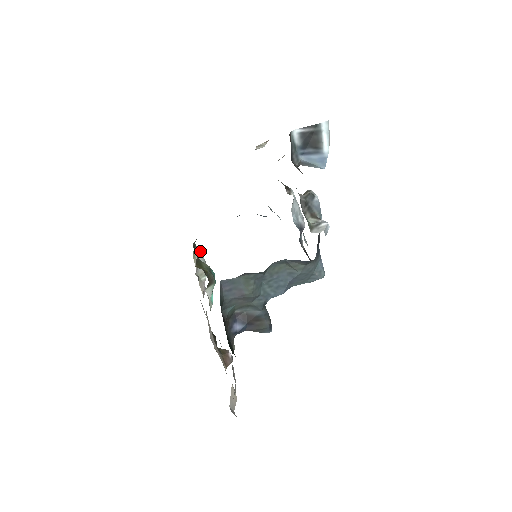
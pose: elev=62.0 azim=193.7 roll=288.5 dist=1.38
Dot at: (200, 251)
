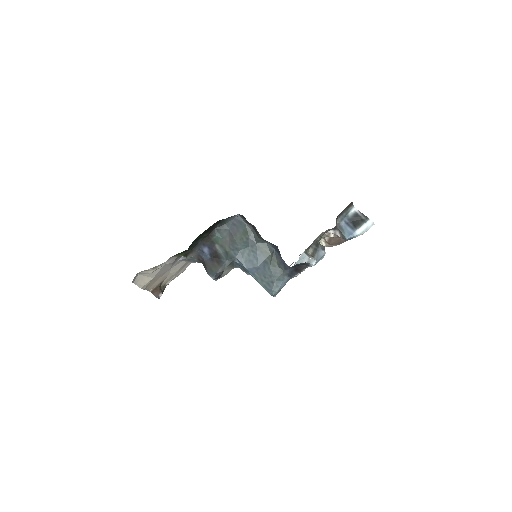
Dot at: occluded
